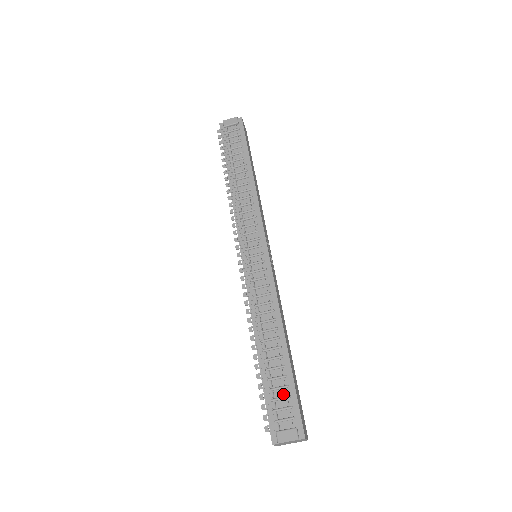
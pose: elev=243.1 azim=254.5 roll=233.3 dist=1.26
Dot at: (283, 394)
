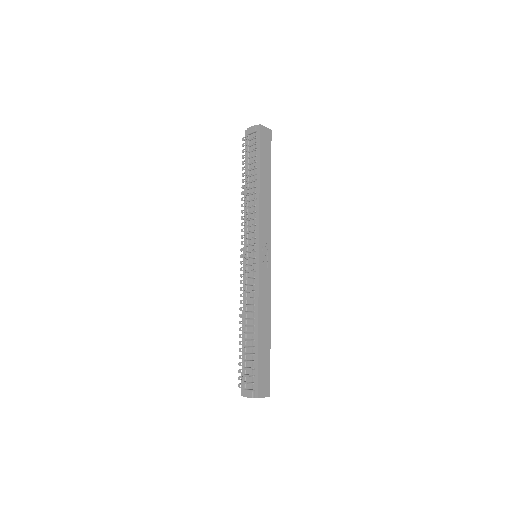
Dot at: (251, 366)
